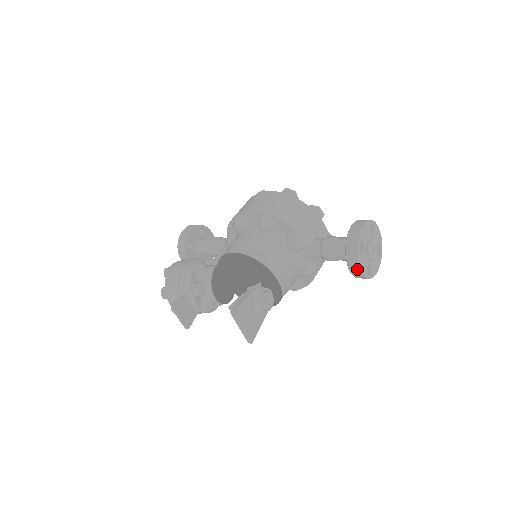
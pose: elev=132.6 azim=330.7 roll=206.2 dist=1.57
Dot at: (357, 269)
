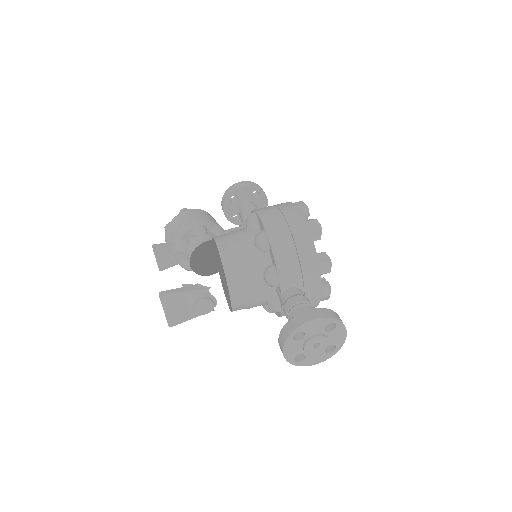
Dot at: (282, 350)
